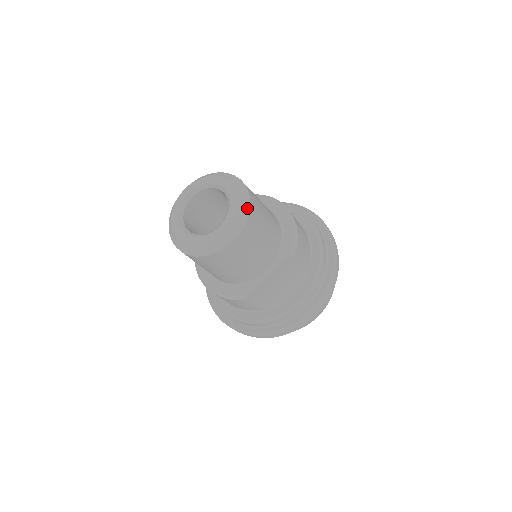
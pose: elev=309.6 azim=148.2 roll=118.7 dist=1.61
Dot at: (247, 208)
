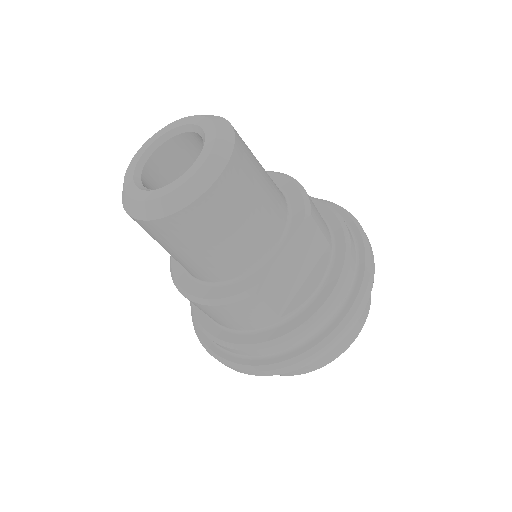
Dot at: (230, 133)
